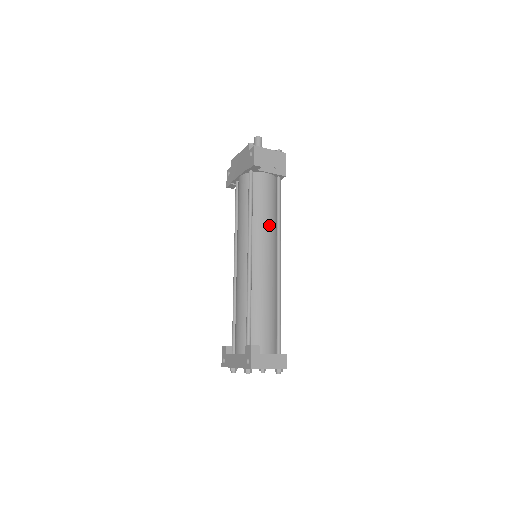
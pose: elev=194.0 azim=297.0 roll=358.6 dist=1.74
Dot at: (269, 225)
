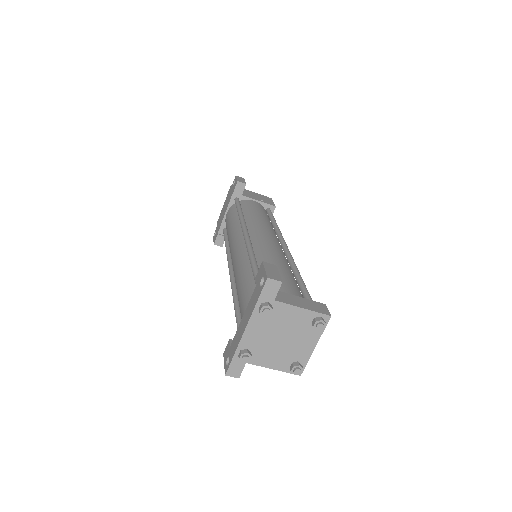
Dot at: (265, 223)
